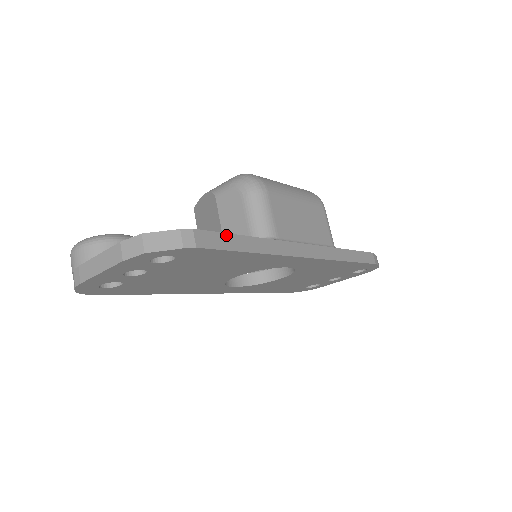
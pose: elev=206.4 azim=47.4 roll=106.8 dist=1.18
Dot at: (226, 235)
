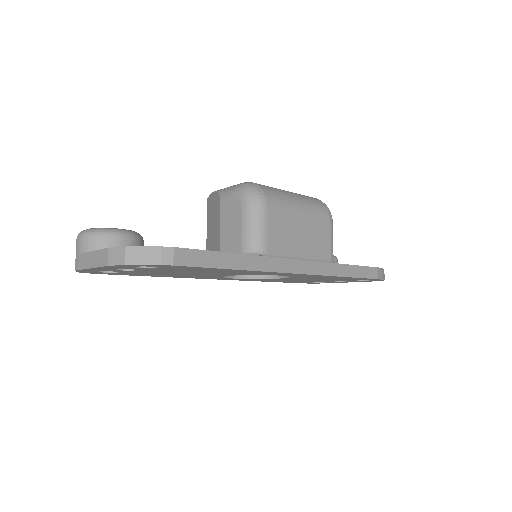
Dot at: (209, 252)
